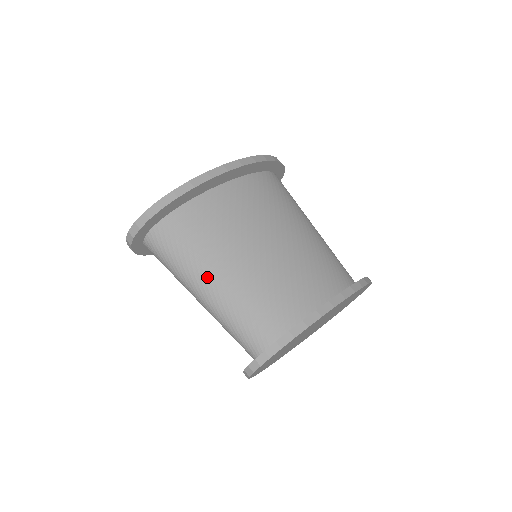
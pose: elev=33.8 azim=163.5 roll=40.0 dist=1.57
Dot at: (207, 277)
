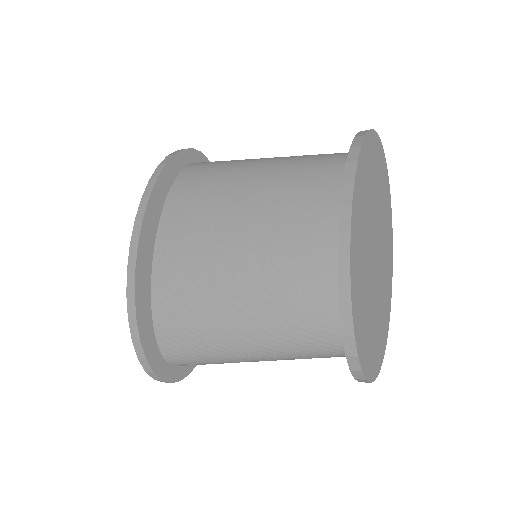
Dot at: (235, 344)
